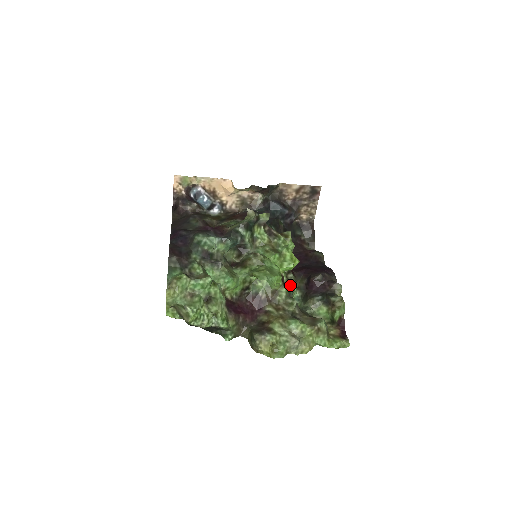
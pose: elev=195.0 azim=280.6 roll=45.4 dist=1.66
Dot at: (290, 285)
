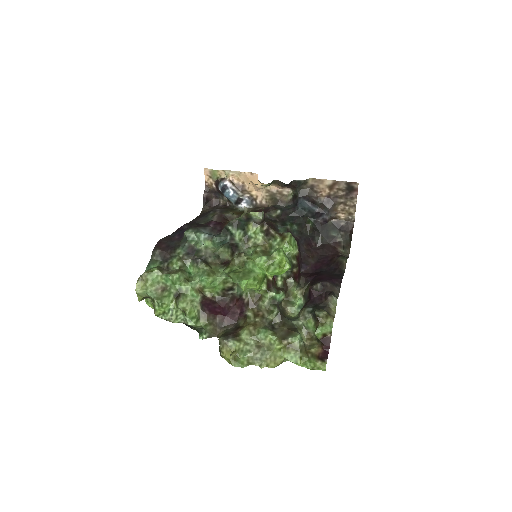
Dot at: (277, 291)
